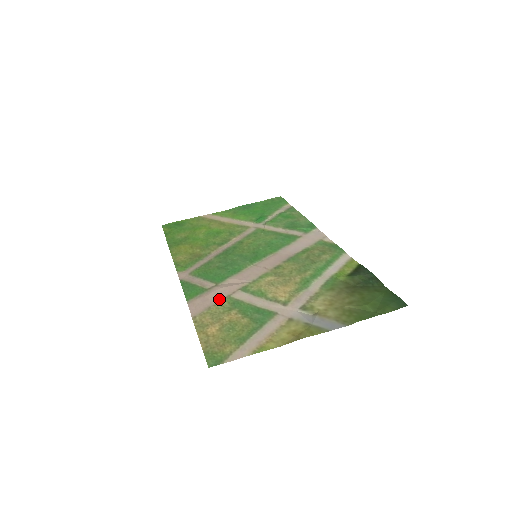
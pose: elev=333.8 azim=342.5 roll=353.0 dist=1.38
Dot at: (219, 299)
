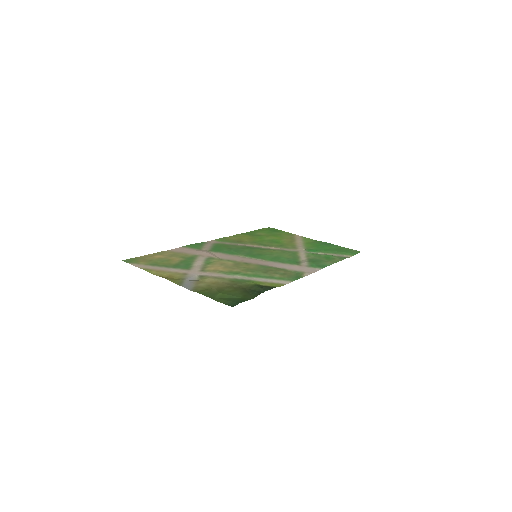
Dot at: (192, 253)
